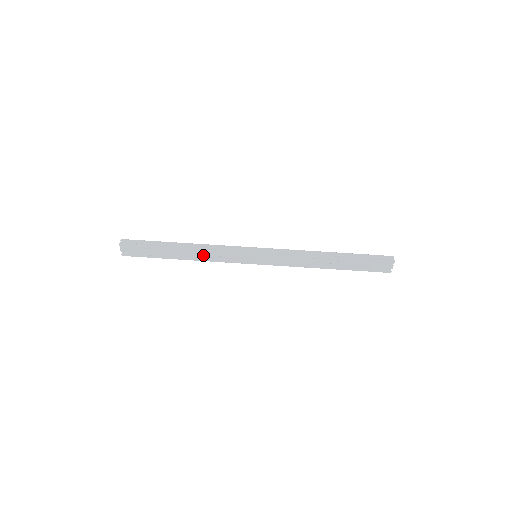
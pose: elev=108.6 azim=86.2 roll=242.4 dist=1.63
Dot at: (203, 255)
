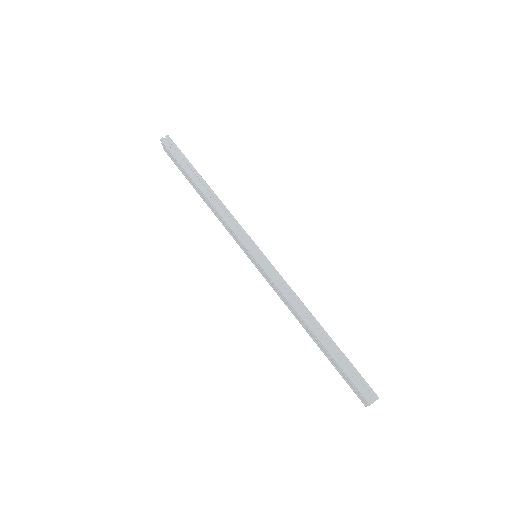
Dot at: (215, 211)
